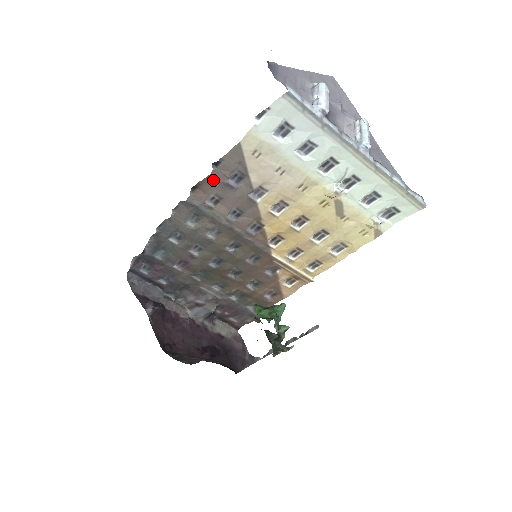
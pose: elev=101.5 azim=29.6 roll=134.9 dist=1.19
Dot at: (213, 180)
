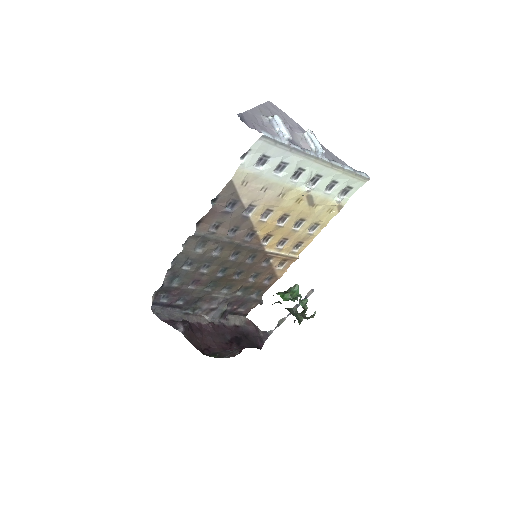
Dot at: (213, 212)
